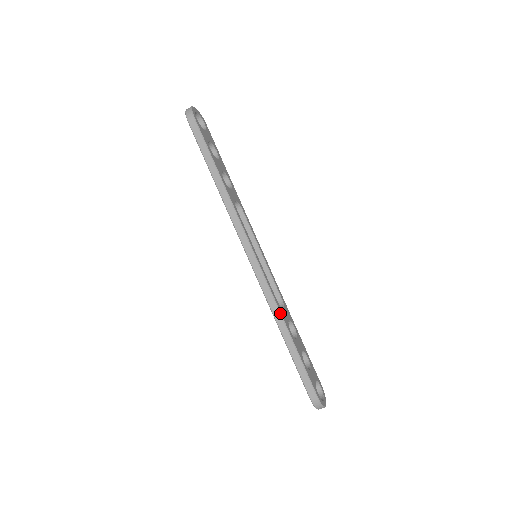
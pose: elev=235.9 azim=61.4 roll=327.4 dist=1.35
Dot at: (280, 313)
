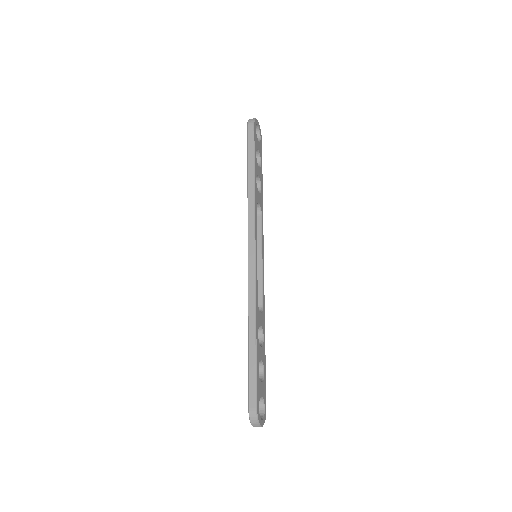
Dot at: (255, 310)
